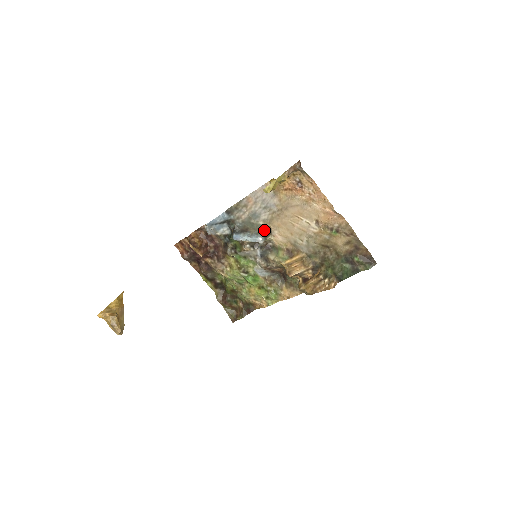
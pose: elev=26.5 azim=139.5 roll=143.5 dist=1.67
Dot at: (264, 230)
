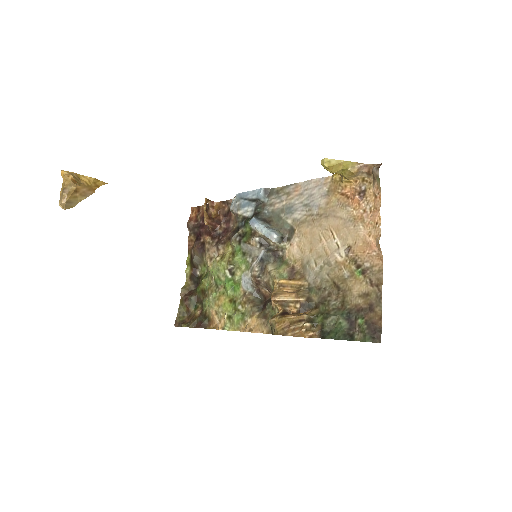
Dot at: (286, 232)
